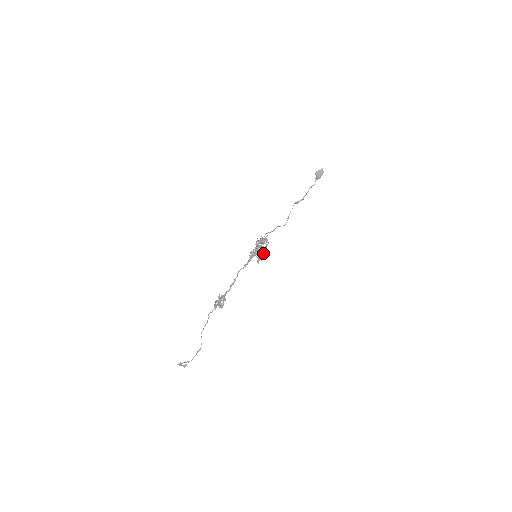
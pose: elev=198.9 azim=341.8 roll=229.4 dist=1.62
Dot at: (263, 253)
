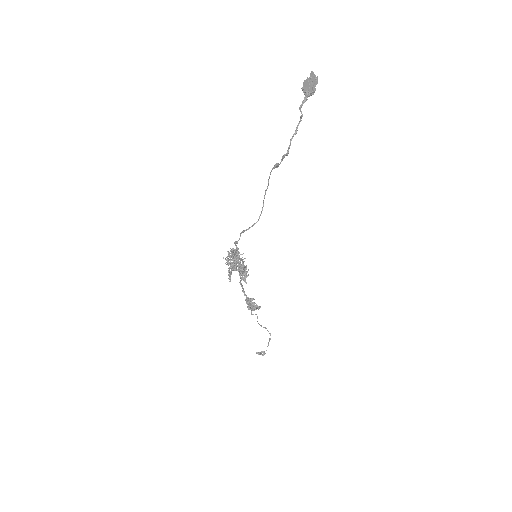
Dot at: (240, 273)
